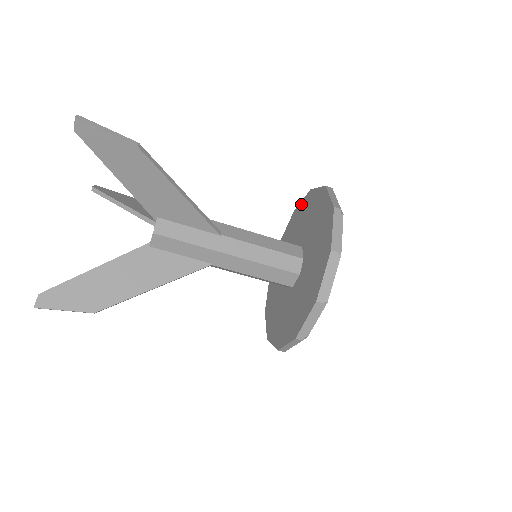
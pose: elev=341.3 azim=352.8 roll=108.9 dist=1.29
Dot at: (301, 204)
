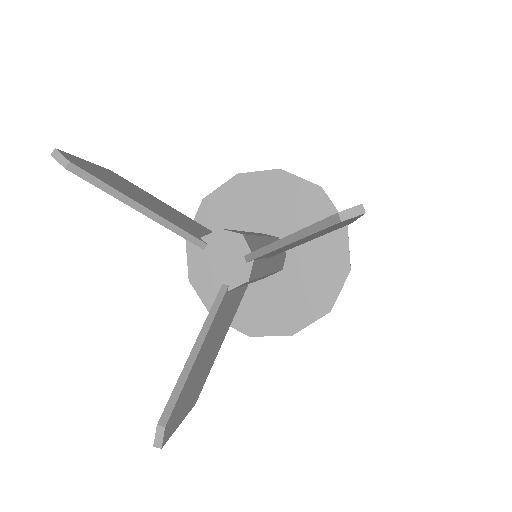
Dot at: (259, 176)
